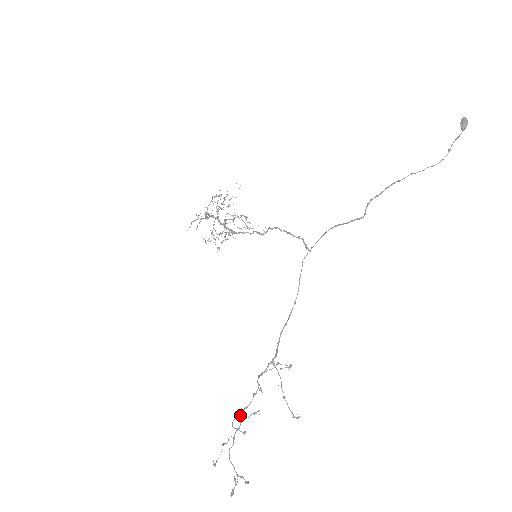
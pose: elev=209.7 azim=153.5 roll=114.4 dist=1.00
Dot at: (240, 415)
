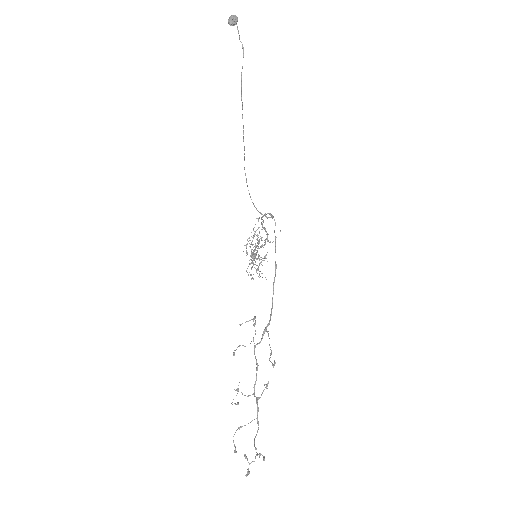
Dot at: occluded
